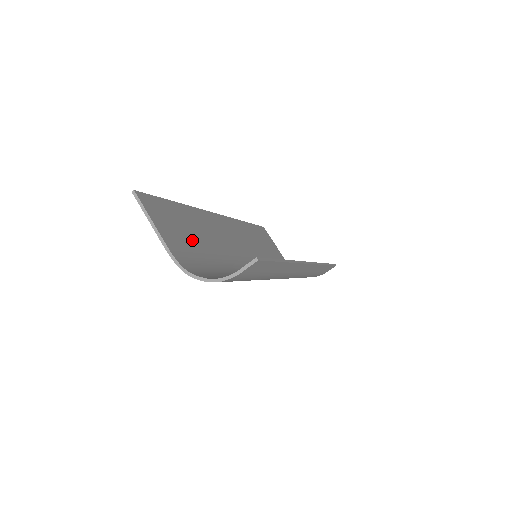
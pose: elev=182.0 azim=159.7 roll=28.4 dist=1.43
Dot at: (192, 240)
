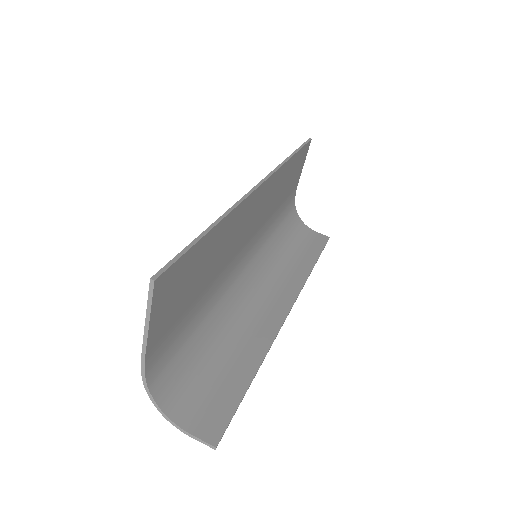
Dot at: (190, 296)
